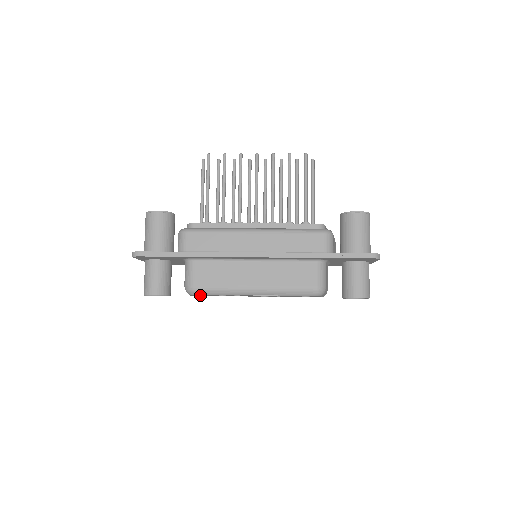
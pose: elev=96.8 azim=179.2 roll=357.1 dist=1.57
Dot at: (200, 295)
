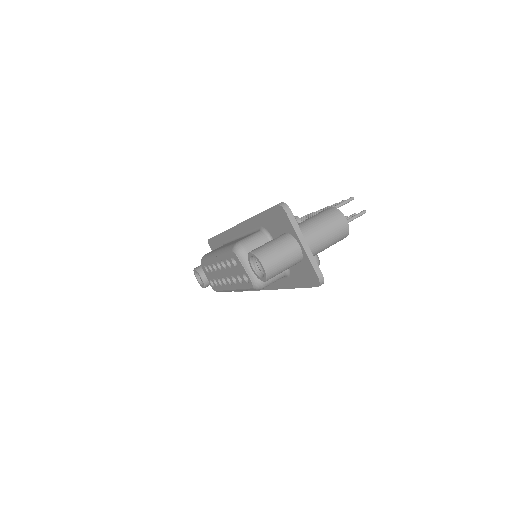
Dot at: (211, 279)
